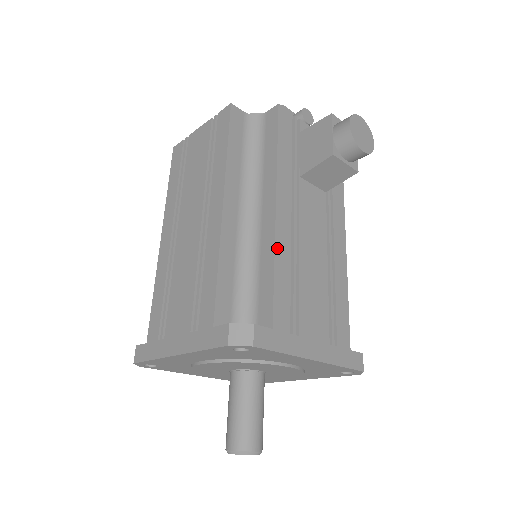
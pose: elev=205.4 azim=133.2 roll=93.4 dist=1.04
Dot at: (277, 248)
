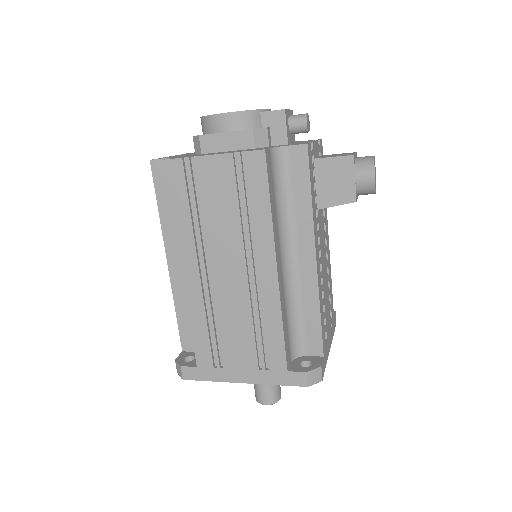
Dot at: (319, 295)
